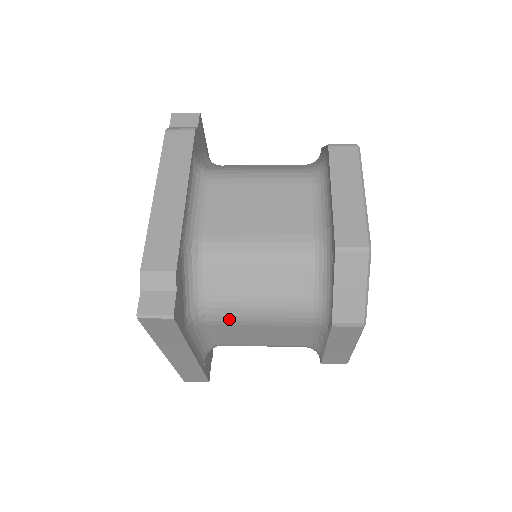
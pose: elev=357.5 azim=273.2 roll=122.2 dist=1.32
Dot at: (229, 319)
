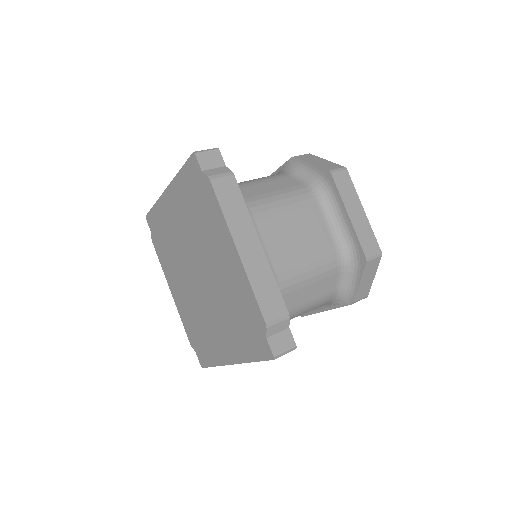
Dot at: occluded
